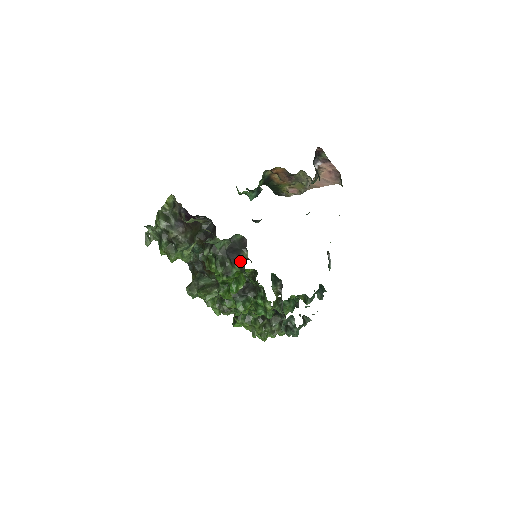
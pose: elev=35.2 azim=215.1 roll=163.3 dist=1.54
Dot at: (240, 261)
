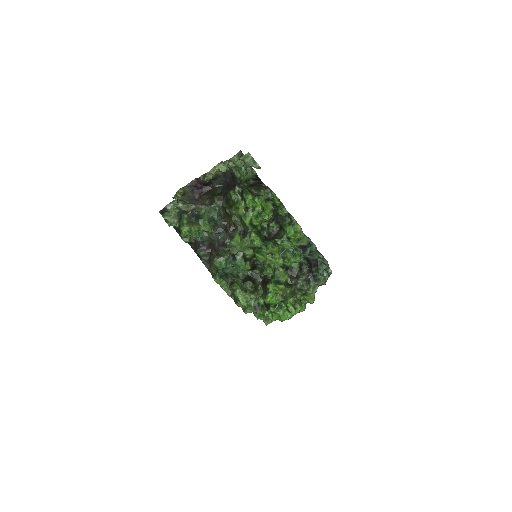
Dot at: (263, 187)
